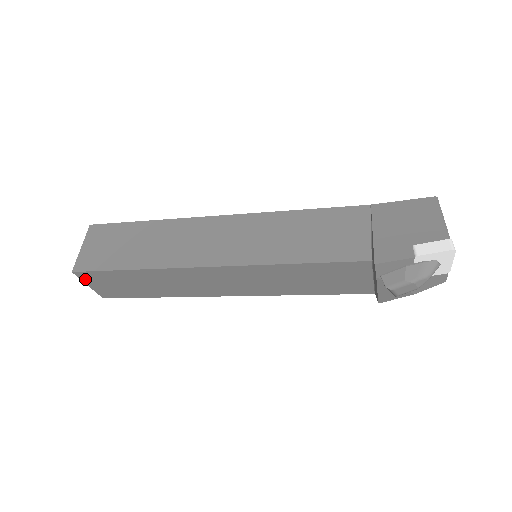
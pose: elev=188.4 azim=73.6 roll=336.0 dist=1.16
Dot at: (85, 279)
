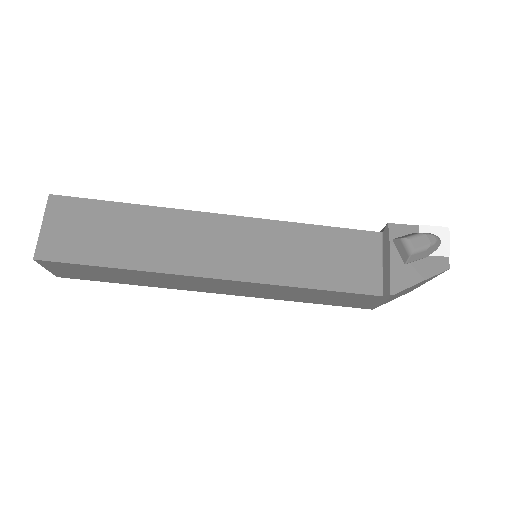
Dot at: (52, 211)
